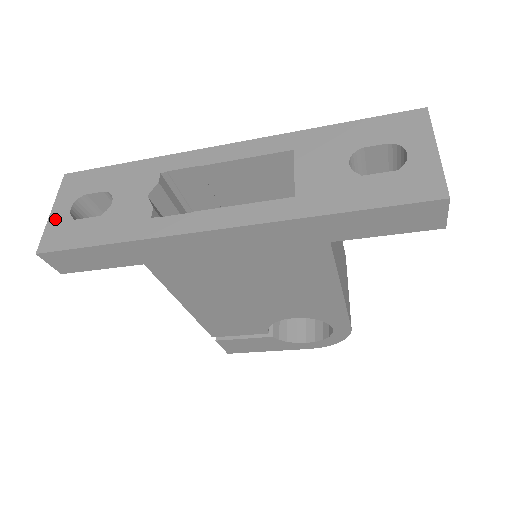
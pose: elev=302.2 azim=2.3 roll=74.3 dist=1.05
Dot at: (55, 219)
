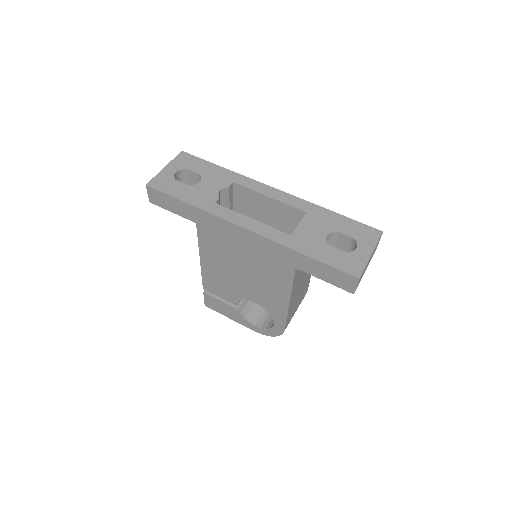
Dot at: (165, 173)
